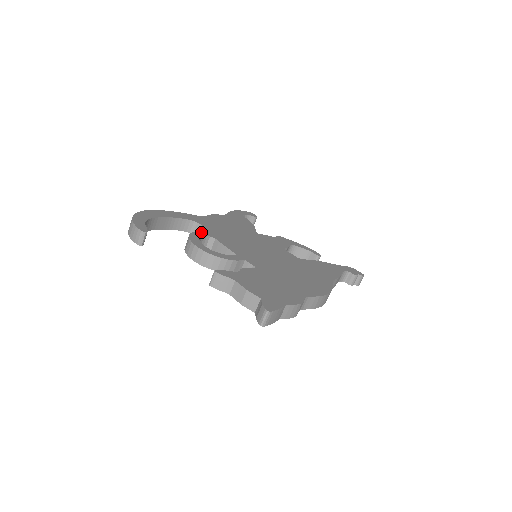
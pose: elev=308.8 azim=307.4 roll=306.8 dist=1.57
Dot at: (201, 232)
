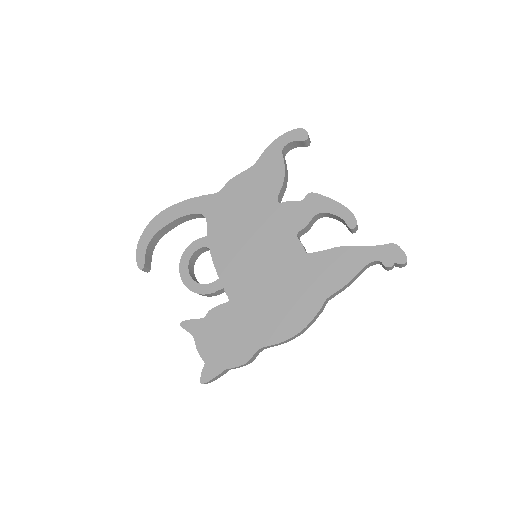
Dot at: (198, 241)
